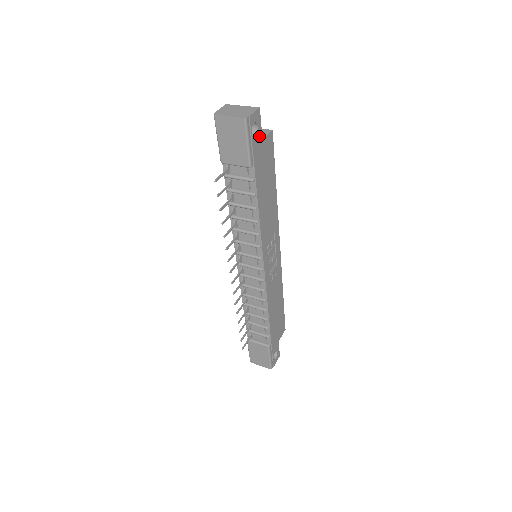
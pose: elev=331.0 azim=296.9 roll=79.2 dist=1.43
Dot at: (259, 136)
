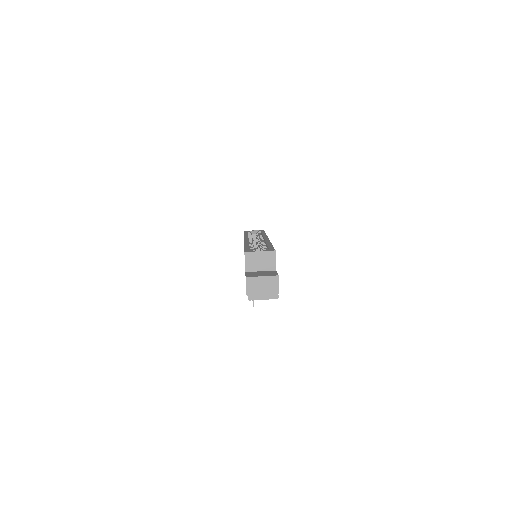
Dot at: occluded
